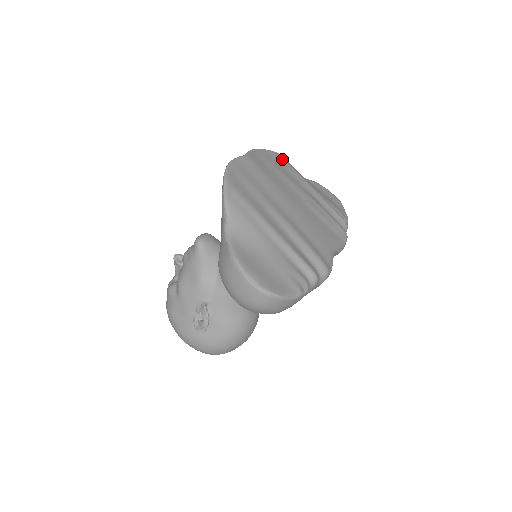
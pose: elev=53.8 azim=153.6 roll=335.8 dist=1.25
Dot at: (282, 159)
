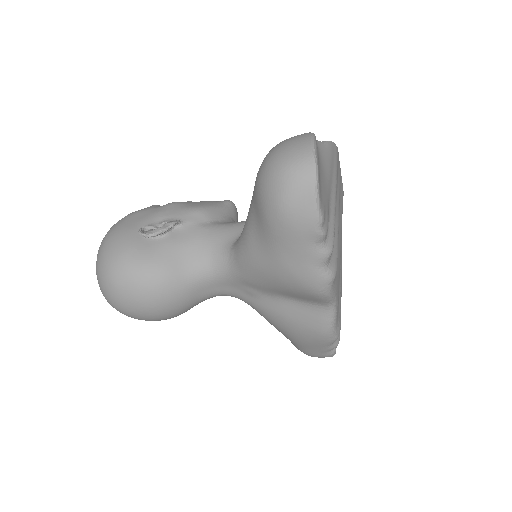
Dot at: occluded
